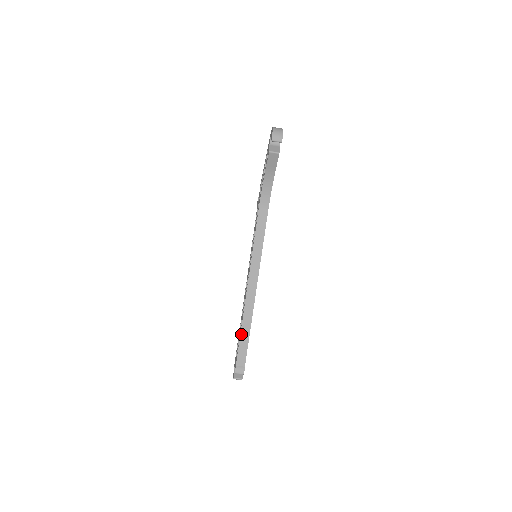
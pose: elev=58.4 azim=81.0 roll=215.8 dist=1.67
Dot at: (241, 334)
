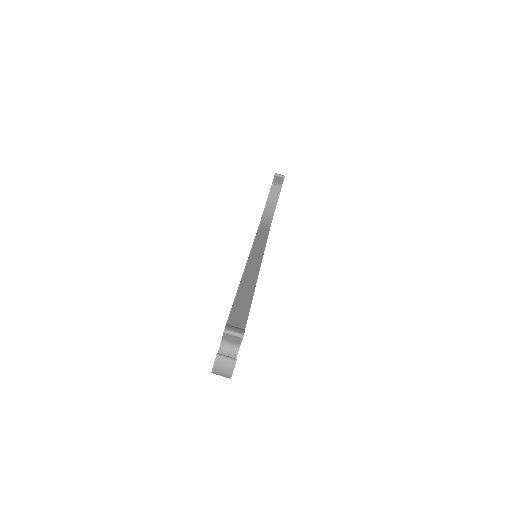
Dot at: (237, 294)
